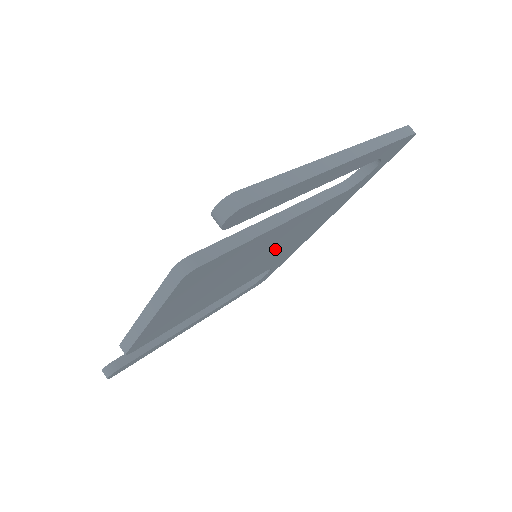
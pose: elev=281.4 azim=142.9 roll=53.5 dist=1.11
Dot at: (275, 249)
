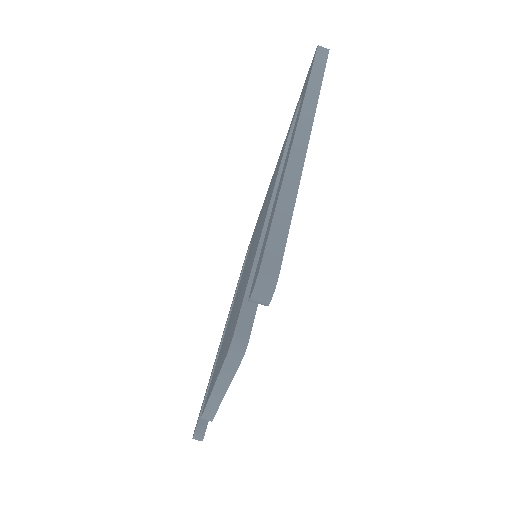
Dot at: occluded
